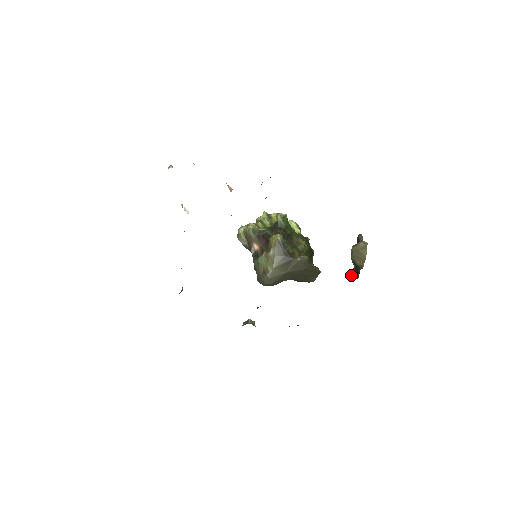
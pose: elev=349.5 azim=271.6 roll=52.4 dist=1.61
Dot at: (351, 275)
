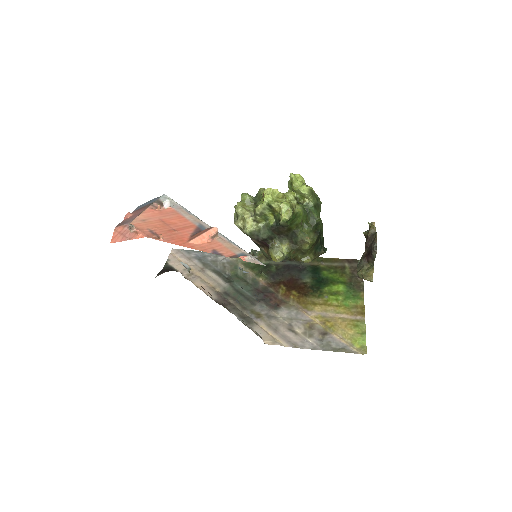
Dot at: (364, 232)
